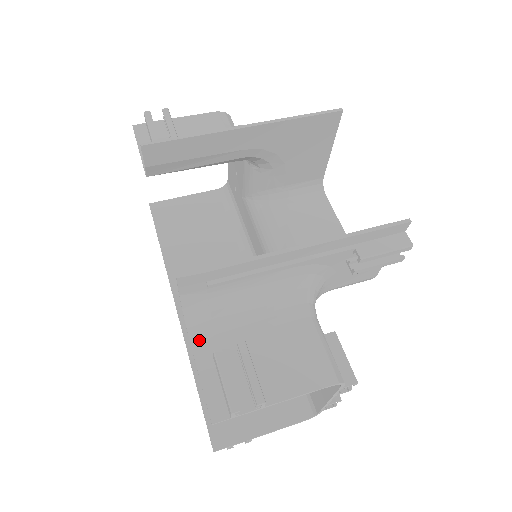
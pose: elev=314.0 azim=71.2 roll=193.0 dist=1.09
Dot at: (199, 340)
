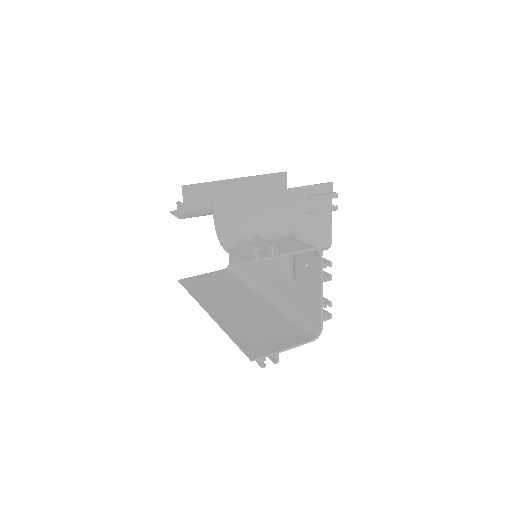
Dot at: (229, 247)
